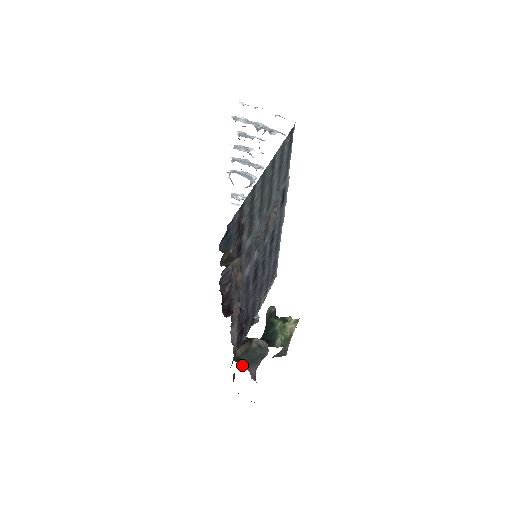
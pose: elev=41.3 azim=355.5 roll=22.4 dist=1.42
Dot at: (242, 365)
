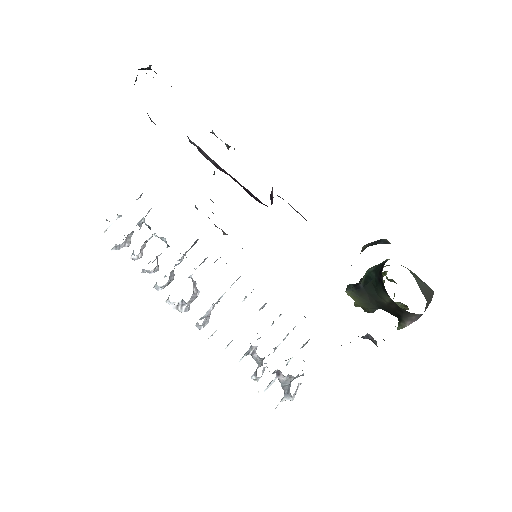
Dot at: occluded
